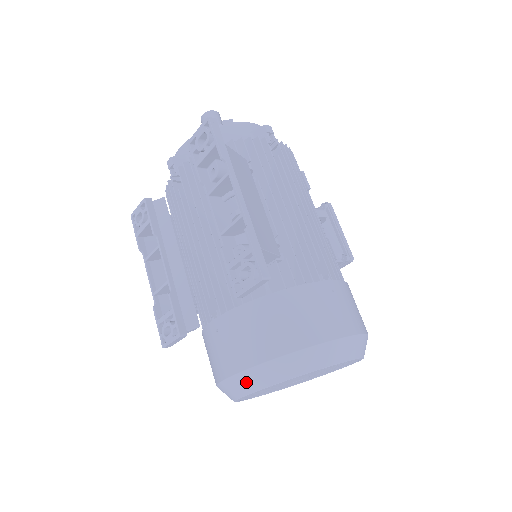
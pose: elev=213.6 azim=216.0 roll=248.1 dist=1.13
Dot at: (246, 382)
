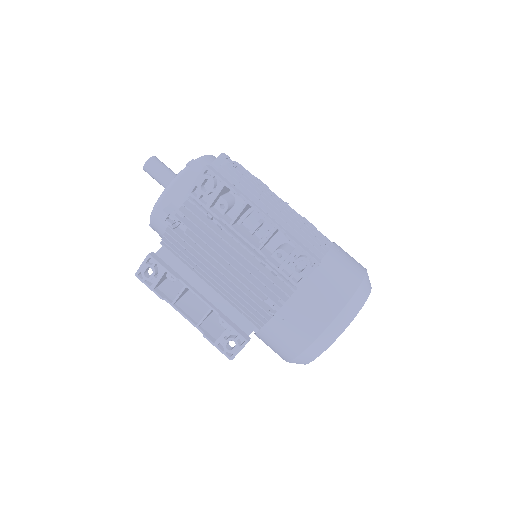
Dot at: (324, 341)
